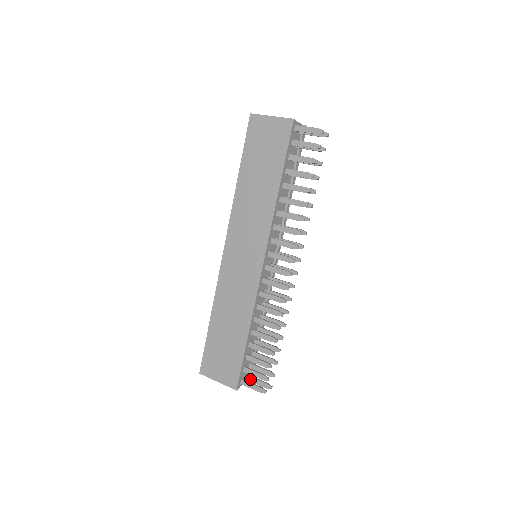
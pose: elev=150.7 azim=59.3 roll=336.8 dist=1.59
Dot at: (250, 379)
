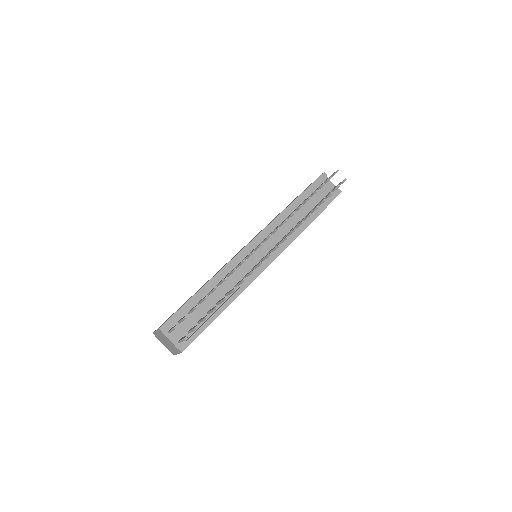
Dot at: occluded
